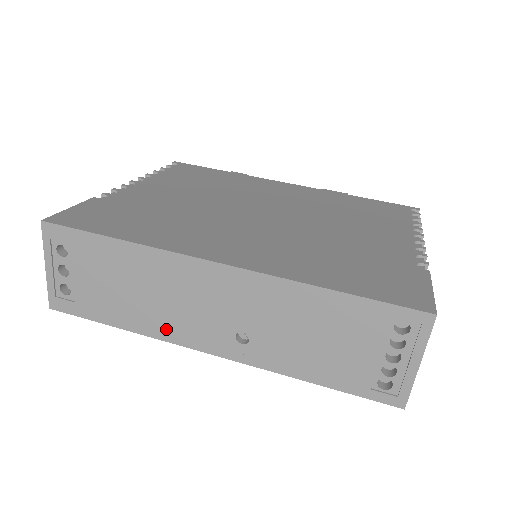
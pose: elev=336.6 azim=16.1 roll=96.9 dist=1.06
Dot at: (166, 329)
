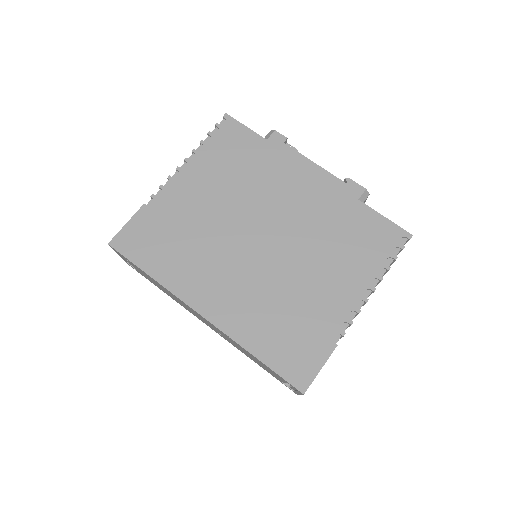
Dot at: (184, 307)
